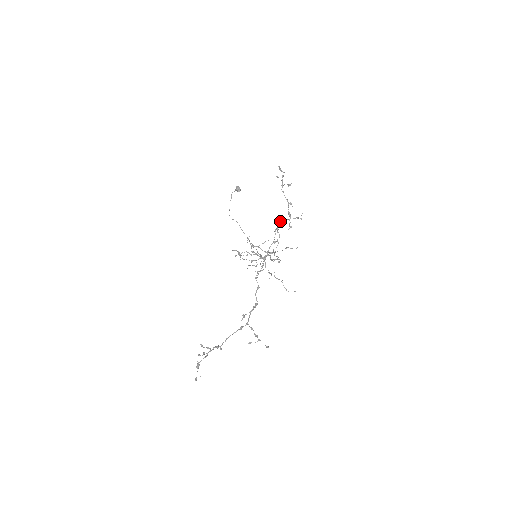
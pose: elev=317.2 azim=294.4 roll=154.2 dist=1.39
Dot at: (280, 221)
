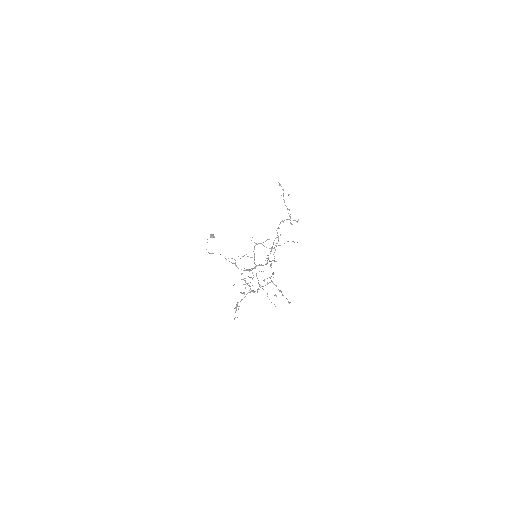
Dot at: (282, 221)
